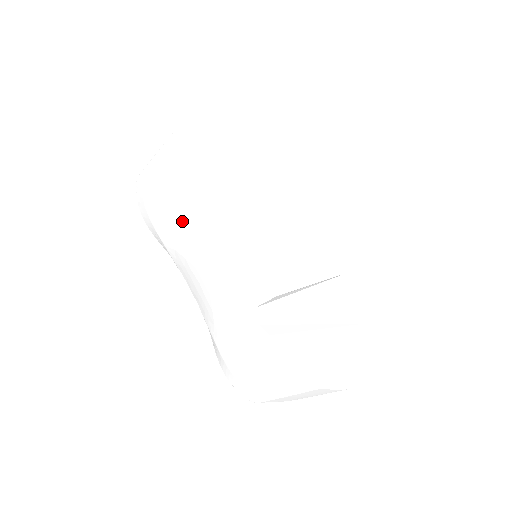
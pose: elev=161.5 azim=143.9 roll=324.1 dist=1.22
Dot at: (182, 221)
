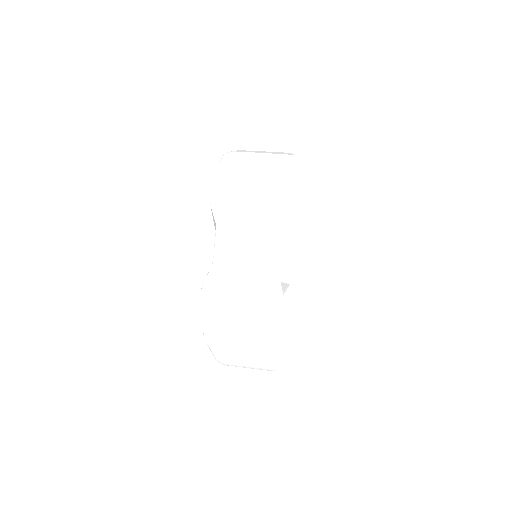
Dot at: (268, 202)
